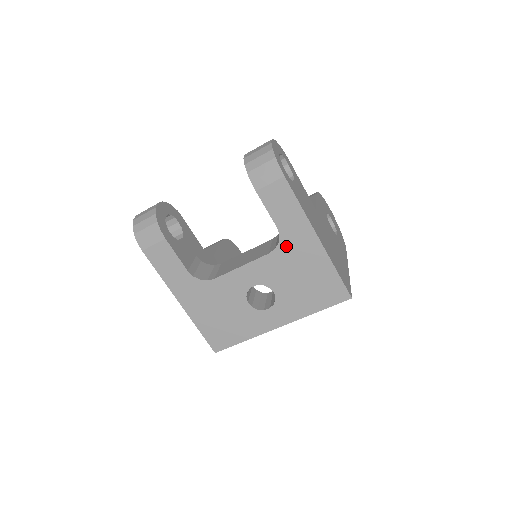
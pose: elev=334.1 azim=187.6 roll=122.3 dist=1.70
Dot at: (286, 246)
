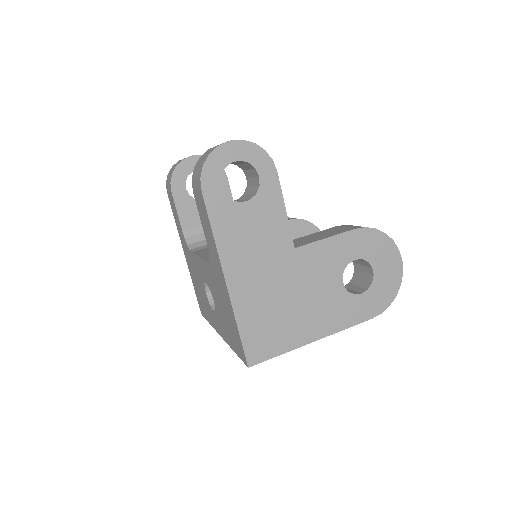
Dot at: (213, 266)
